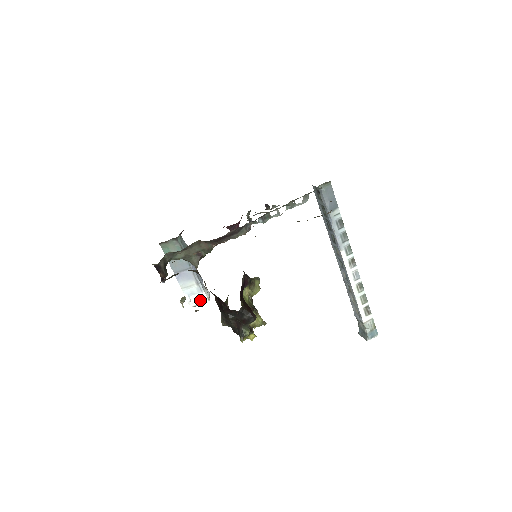
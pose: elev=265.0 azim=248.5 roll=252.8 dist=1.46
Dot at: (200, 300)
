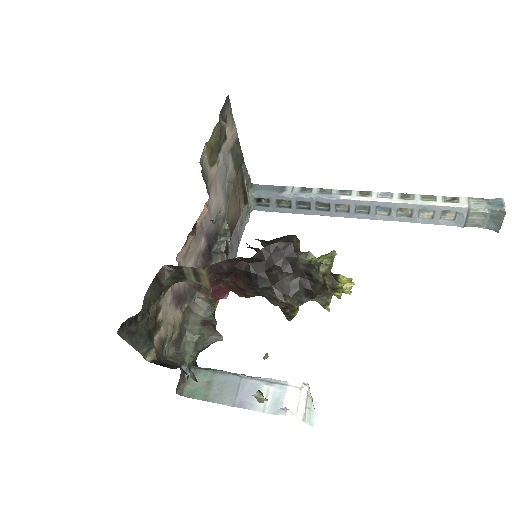
Dot at: (298, 398)
